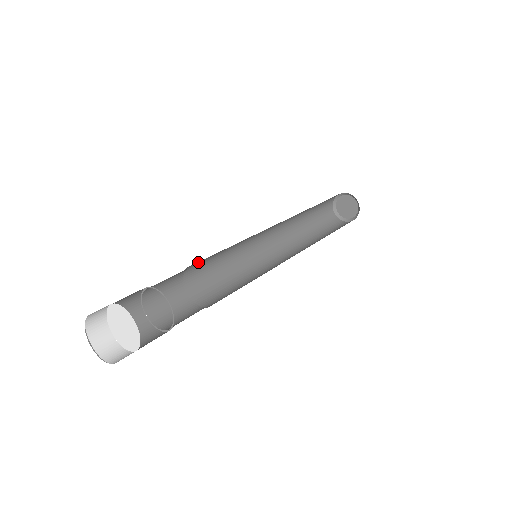
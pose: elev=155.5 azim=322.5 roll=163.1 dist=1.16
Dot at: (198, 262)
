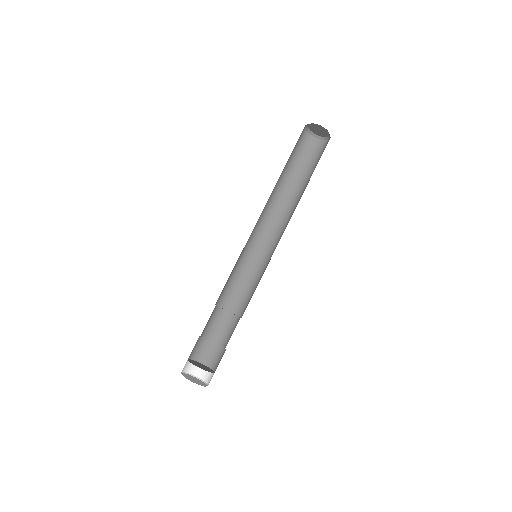
Dot at: occluded
